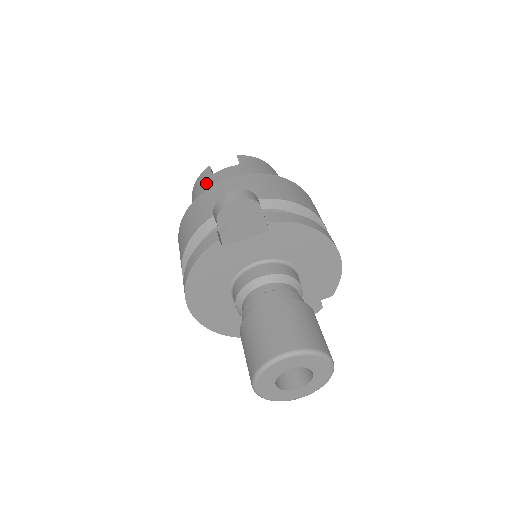
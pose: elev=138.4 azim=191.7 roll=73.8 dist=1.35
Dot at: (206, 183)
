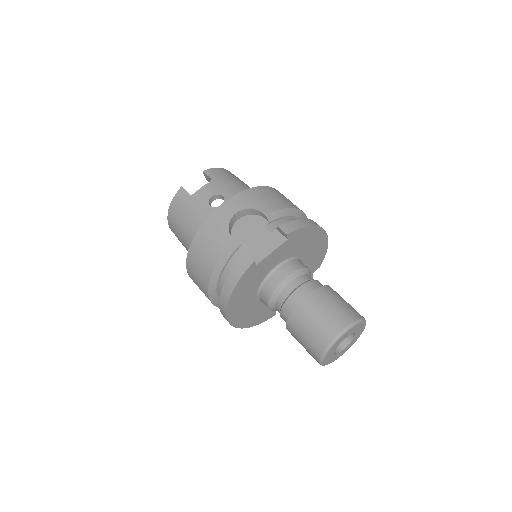
Dot at: (189, 205)
